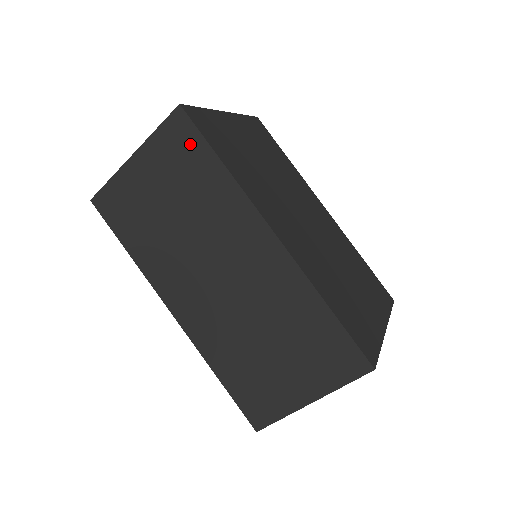
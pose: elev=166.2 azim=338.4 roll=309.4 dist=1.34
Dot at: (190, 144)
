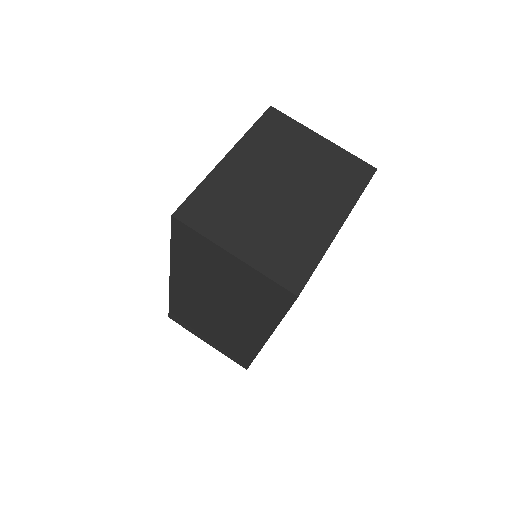
Dot at: (277, 301)
